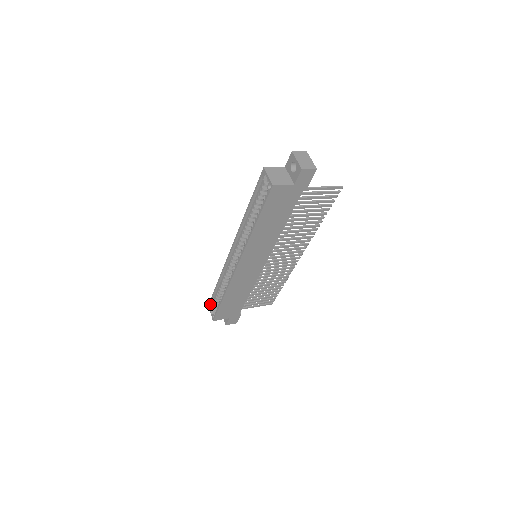
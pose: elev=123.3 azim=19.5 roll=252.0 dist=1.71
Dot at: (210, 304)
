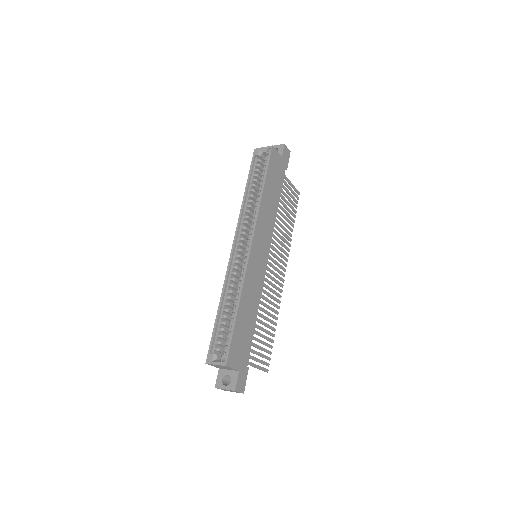
Dot at: (211, 353)
